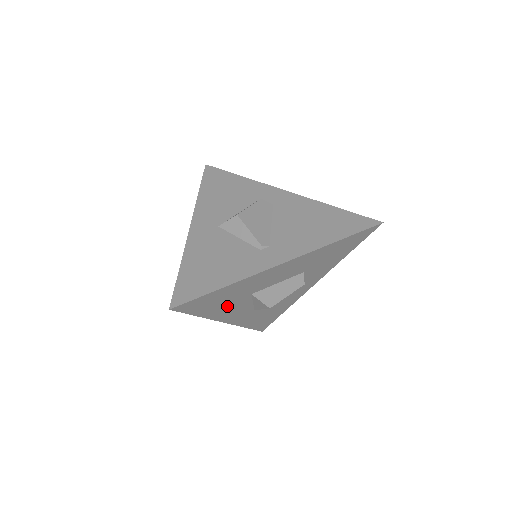
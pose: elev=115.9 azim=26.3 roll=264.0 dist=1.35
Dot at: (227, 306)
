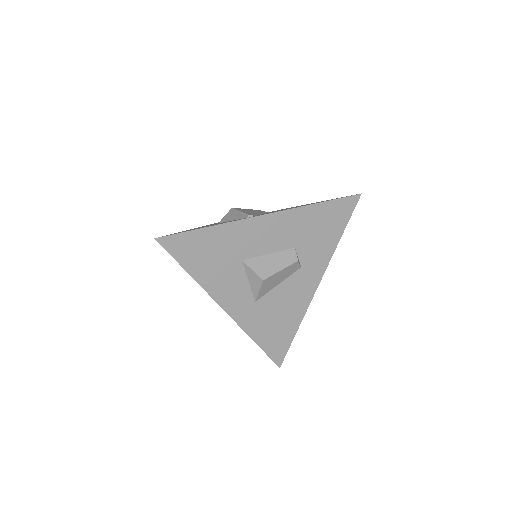
Dot at: (219, 271)
